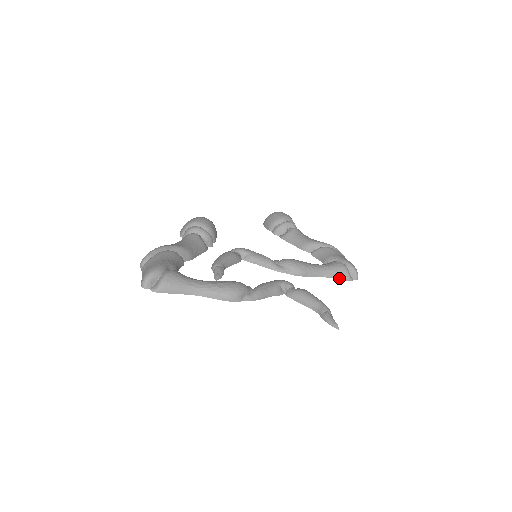
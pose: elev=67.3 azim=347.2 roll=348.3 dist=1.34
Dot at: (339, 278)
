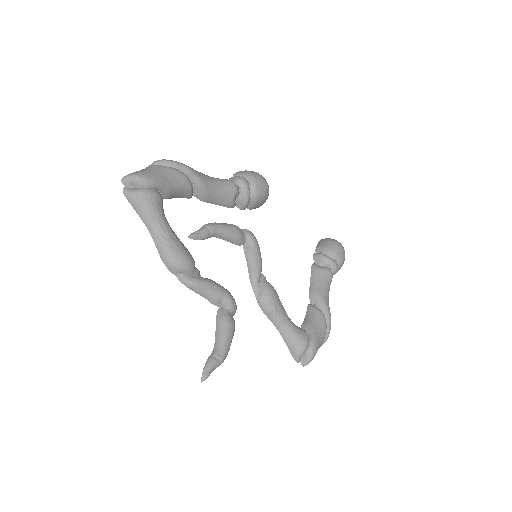
Dot at: (289, 348)
